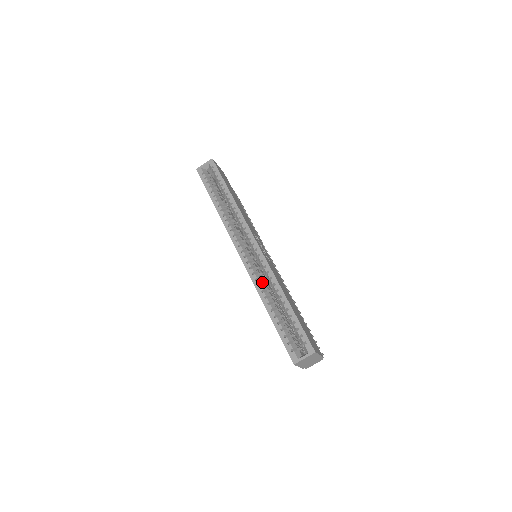
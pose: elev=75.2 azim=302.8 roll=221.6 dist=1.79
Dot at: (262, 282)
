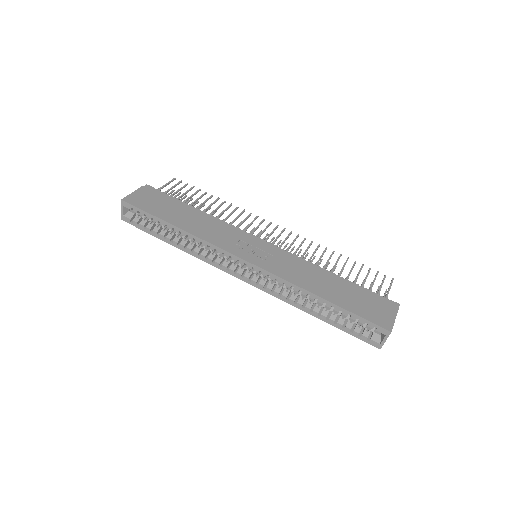
Dot at: (287, 292)
